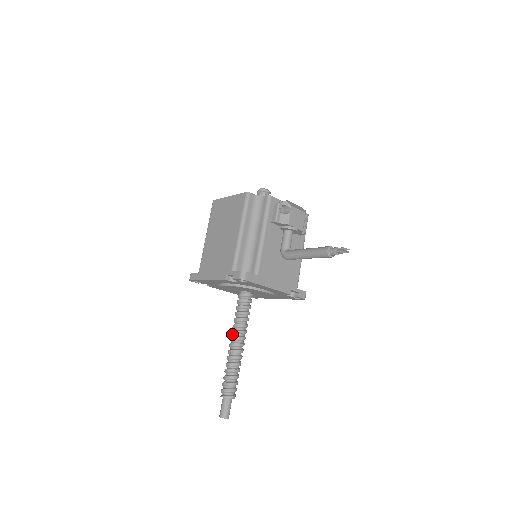
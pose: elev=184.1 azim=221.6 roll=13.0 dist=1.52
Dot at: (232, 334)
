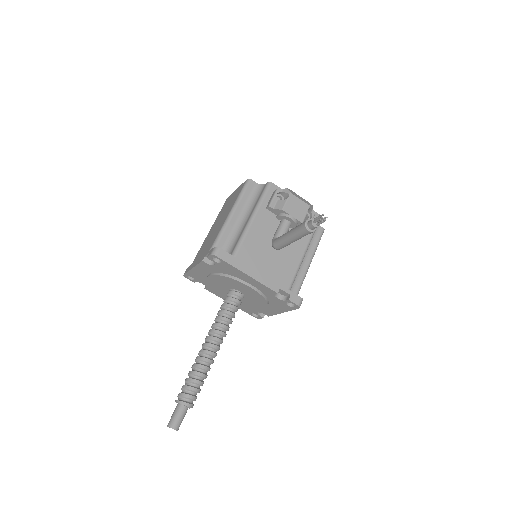
Dot at: (208, 334)
